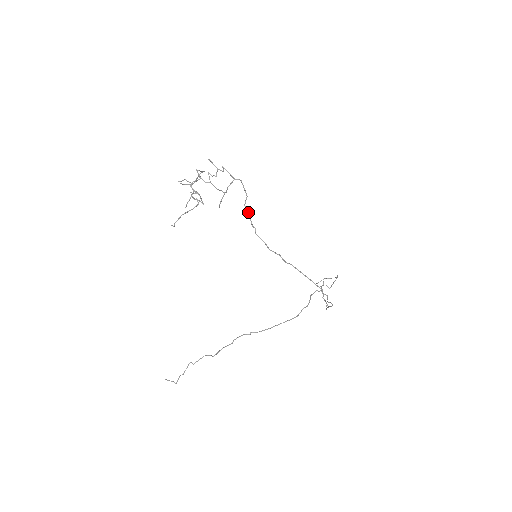
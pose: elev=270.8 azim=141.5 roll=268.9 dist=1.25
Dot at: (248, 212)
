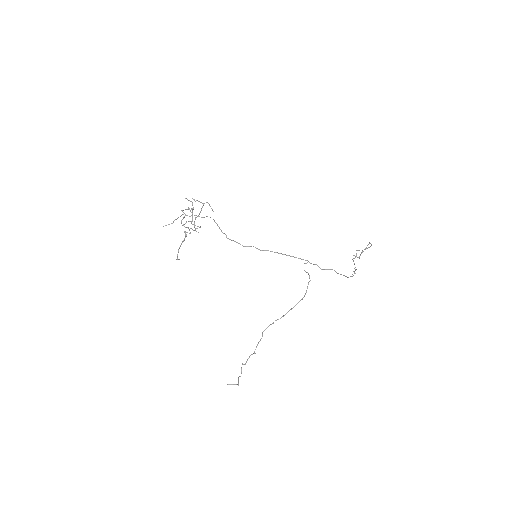
Dot at: (217, 224)
